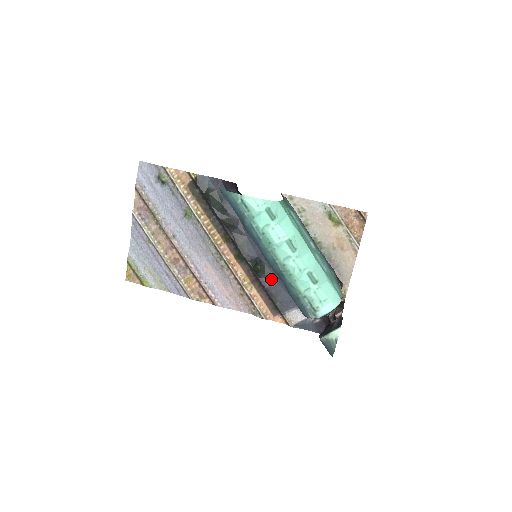
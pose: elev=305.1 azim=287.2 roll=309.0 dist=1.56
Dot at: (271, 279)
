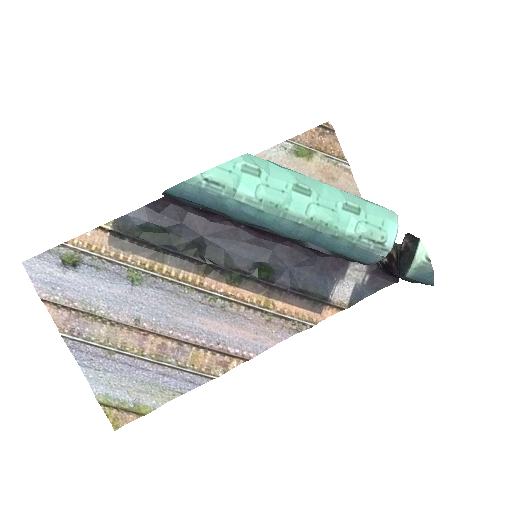
Dot at: (287, 274)
